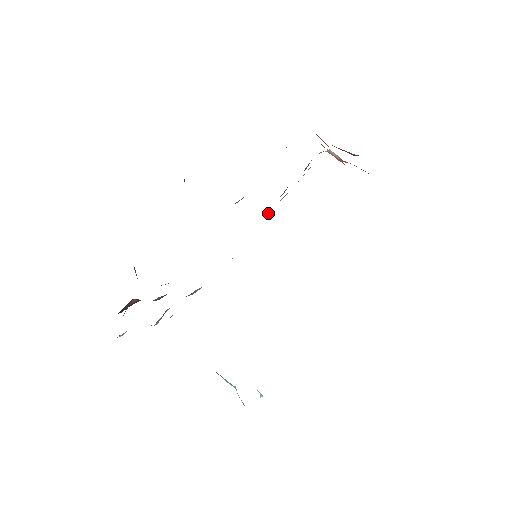
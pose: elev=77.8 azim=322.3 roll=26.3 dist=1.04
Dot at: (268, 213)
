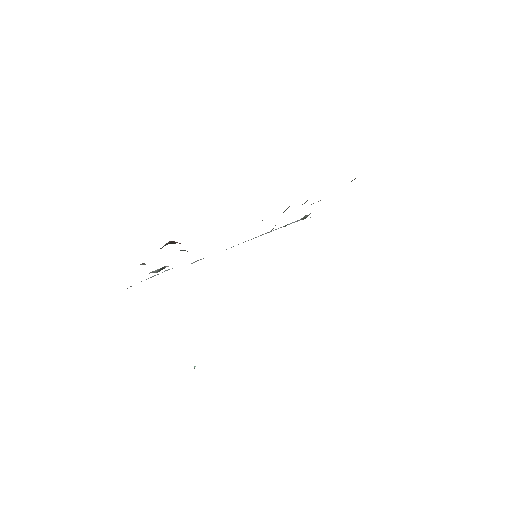
Dot at: (260, 235)
